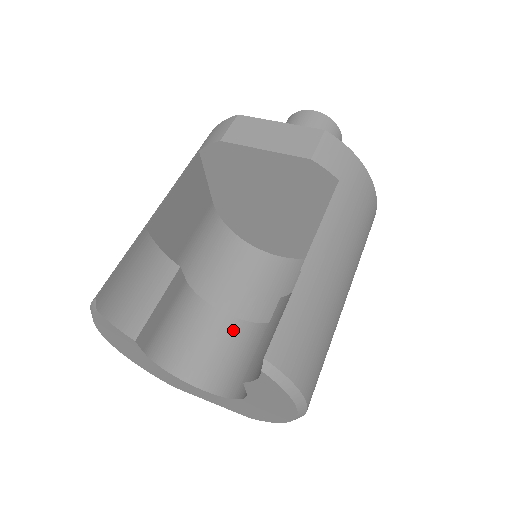
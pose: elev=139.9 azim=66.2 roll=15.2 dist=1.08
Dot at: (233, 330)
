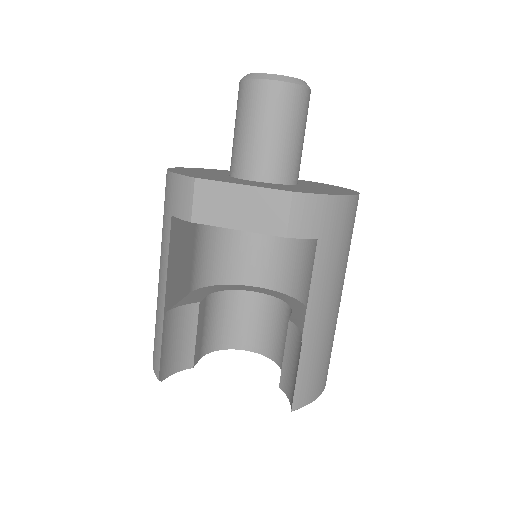
Dot at: (255, 303)
